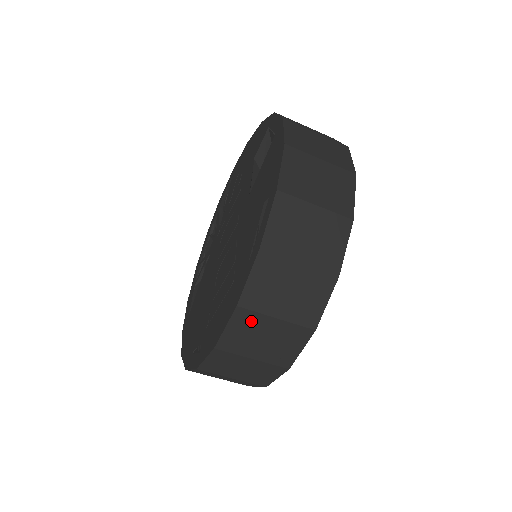
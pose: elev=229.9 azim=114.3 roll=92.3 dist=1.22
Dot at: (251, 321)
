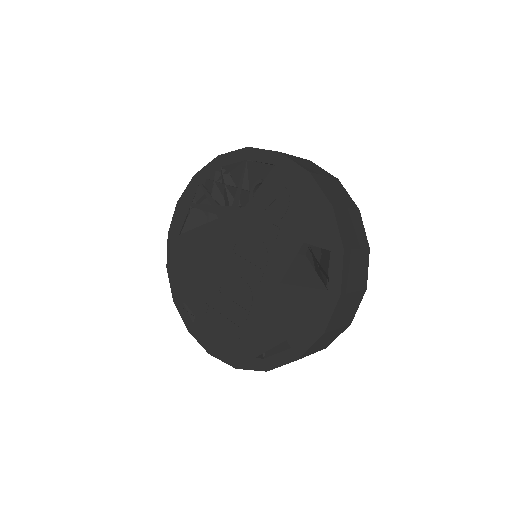
Dot at: occluded
